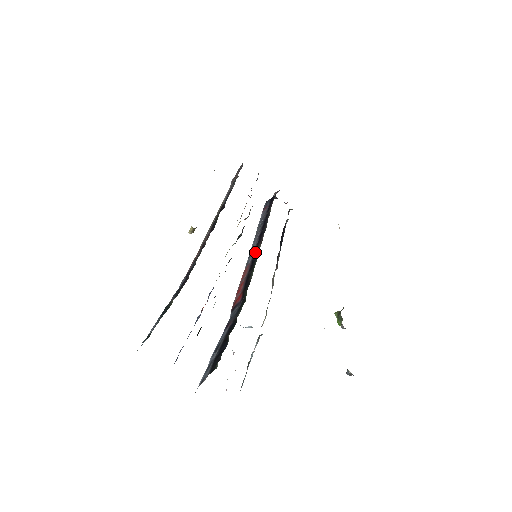
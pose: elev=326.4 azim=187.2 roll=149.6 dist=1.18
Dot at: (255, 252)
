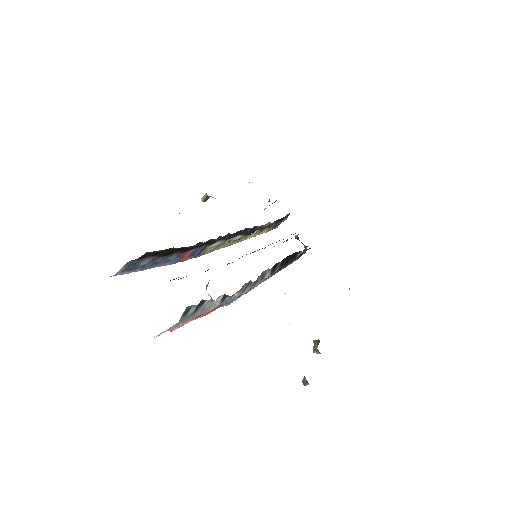
Dot at: occluded
